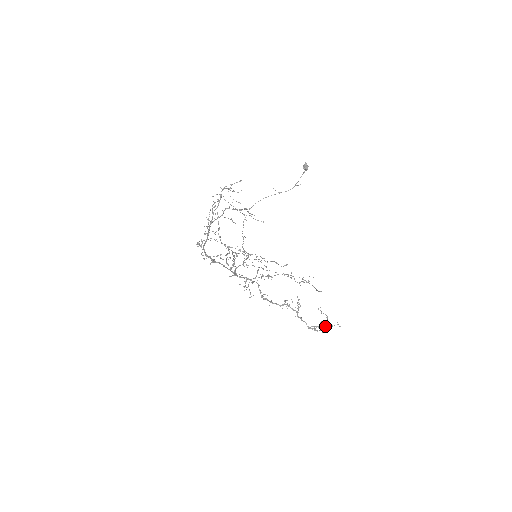
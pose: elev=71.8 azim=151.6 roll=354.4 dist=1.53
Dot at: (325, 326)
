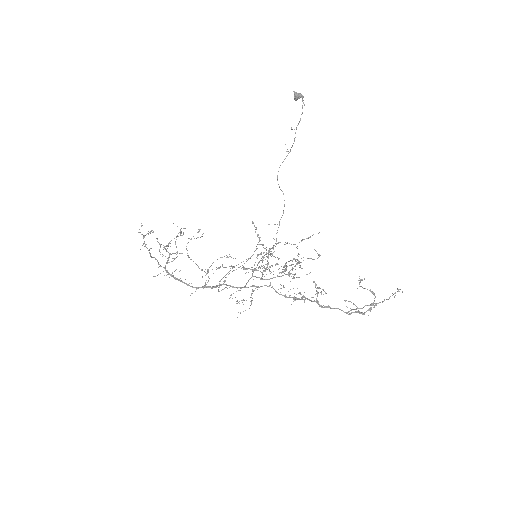
Dot at: (371, 303)
